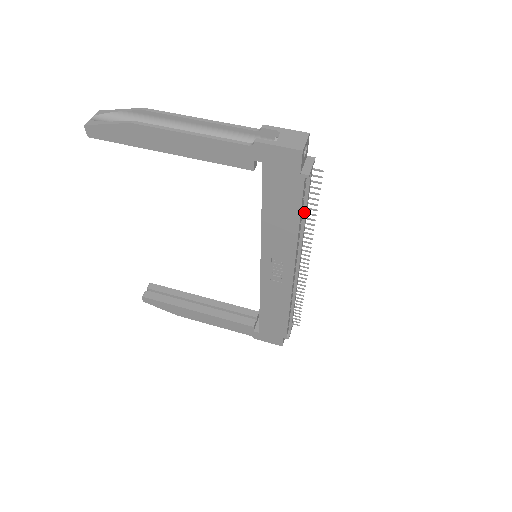
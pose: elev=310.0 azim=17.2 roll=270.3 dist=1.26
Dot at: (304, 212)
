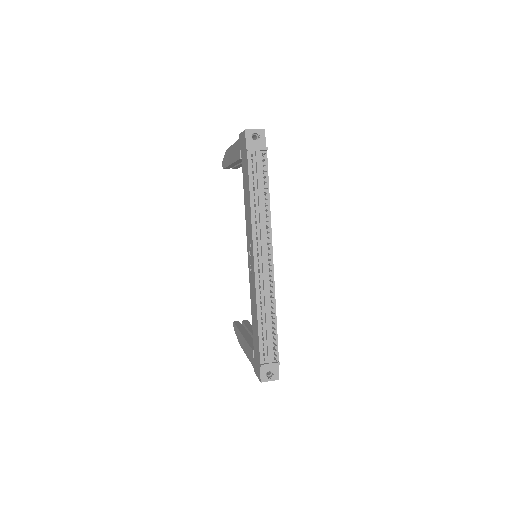
Dot at: (258, 192)
